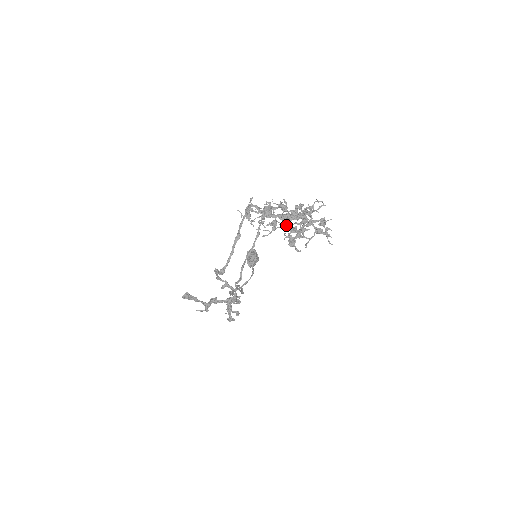
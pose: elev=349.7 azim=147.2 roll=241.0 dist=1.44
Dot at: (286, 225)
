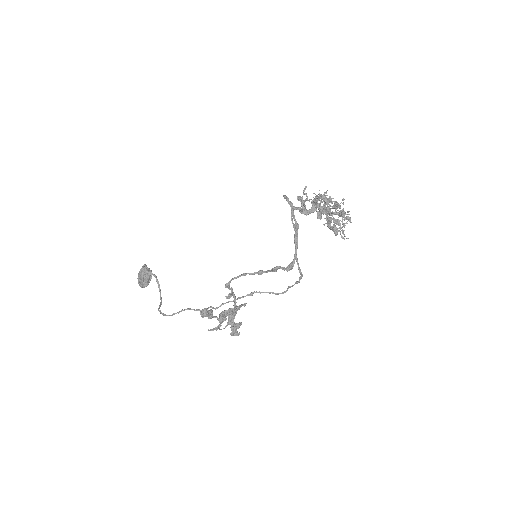
Dot at: occluded
